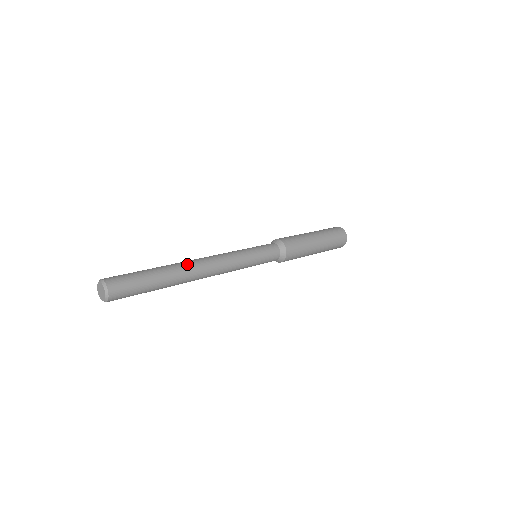
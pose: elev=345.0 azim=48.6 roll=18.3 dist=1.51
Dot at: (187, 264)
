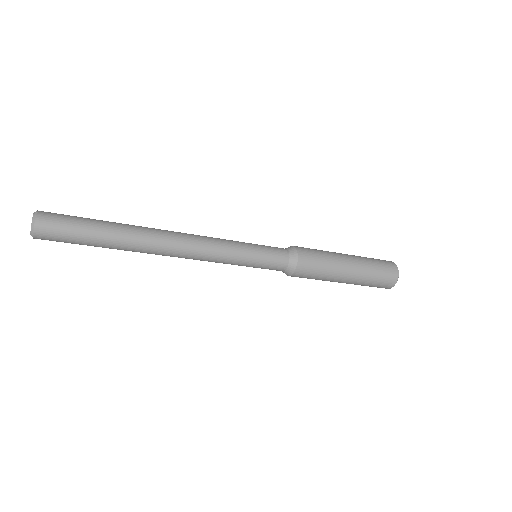
Dot at: occluded
